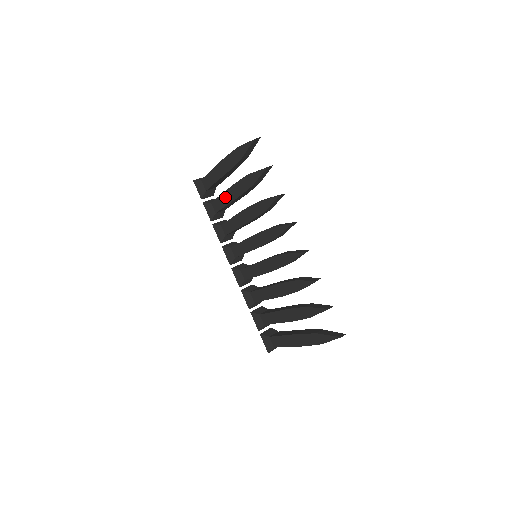
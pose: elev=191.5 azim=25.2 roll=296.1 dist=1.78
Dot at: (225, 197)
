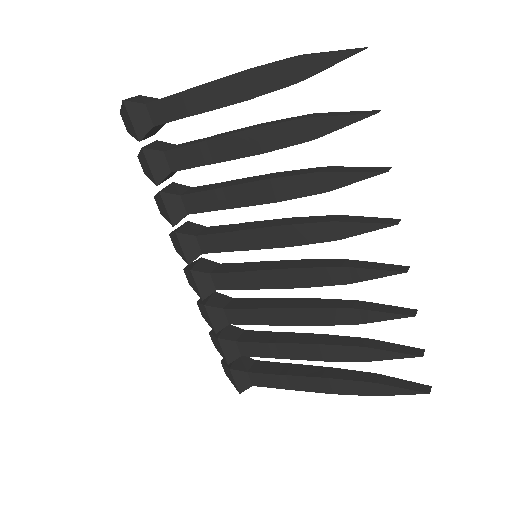
Dot at: (214, 148)
